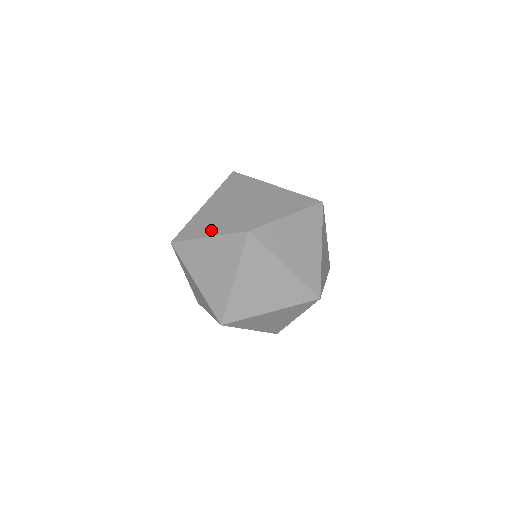
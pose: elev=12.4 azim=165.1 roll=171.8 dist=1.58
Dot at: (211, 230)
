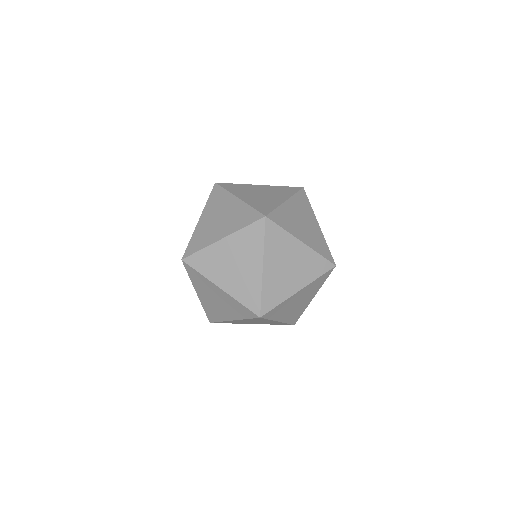
Dot at: (229, 315)
